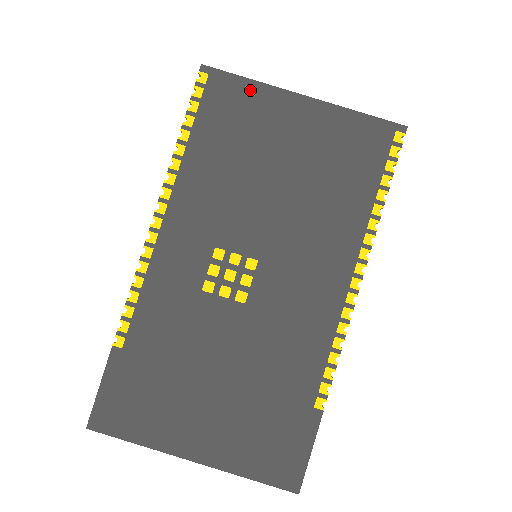
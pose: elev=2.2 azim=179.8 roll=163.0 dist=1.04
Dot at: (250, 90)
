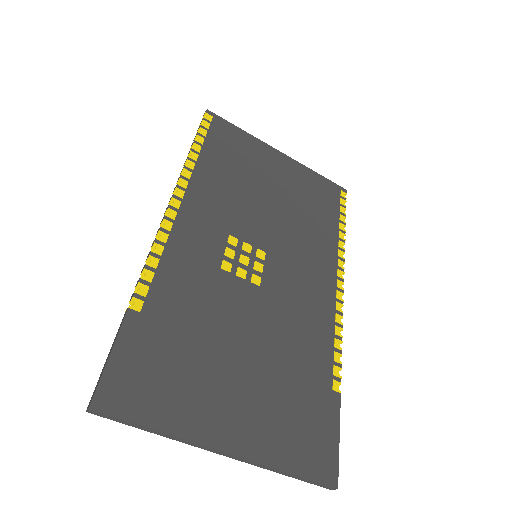
Dot at: (244, 136)
